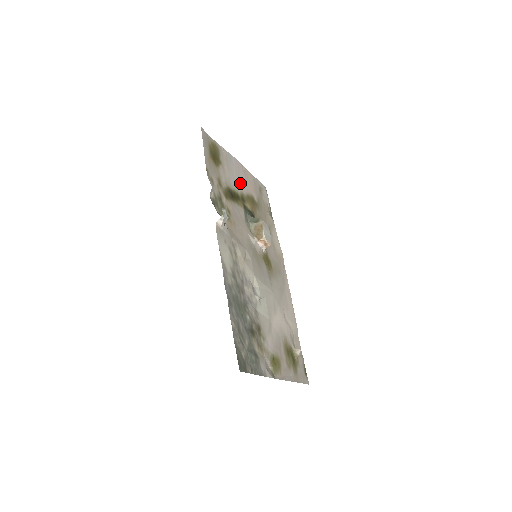
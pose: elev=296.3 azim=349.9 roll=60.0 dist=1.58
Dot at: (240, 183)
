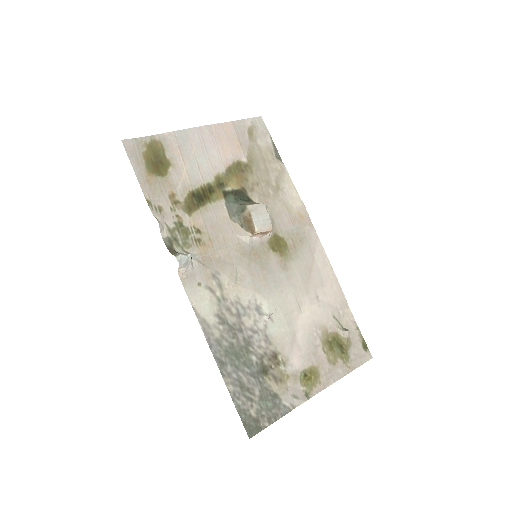
Dot at: (210, 162)
